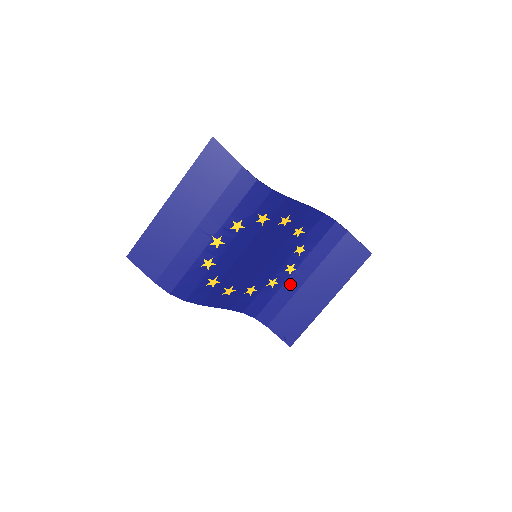
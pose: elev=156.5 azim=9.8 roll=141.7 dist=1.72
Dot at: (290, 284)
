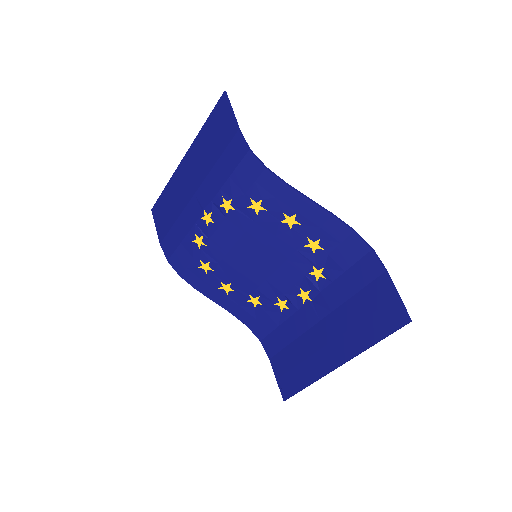
Dot at: (302, 316)
